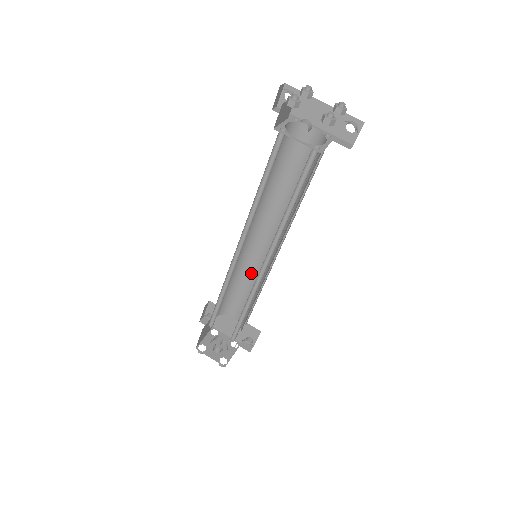
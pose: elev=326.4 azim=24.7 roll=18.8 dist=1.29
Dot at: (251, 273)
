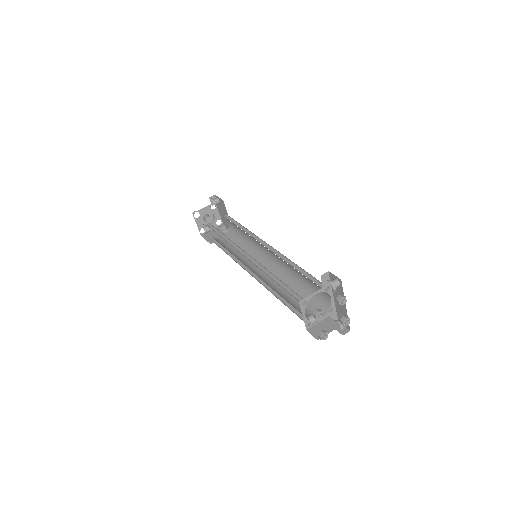
Dot at: (252, 239)
